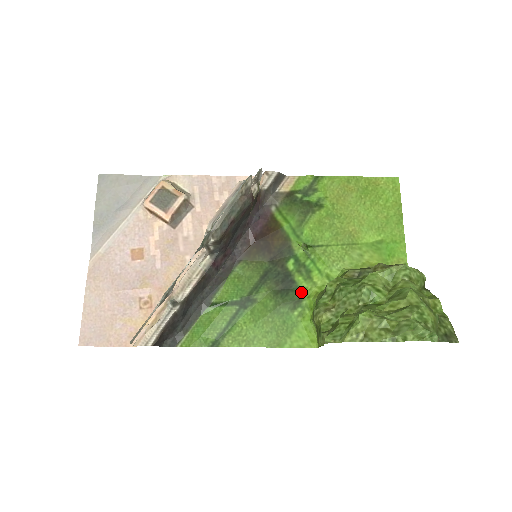
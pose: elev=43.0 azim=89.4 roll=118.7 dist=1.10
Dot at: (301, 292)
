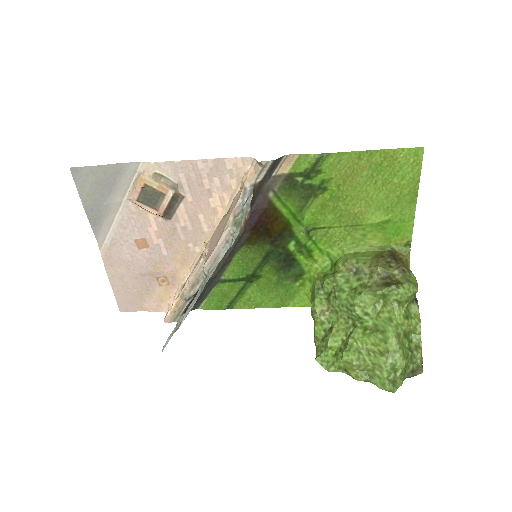
Dot at: (302, 268)
